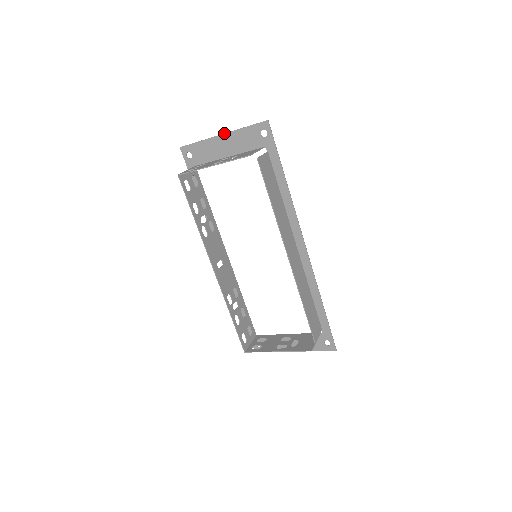
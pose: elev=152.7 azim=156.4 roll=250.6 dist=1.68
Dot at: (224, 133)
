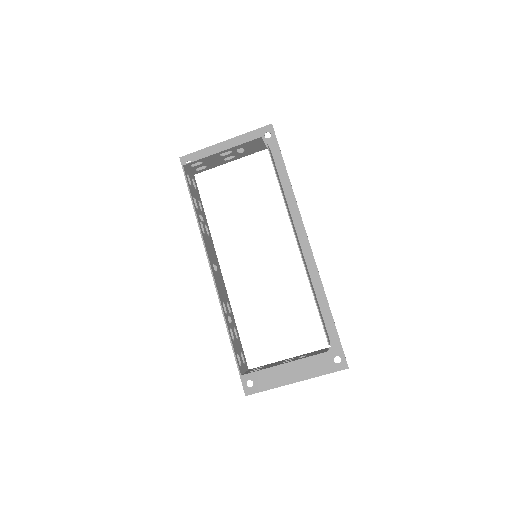
Dot at: (228, 139)
